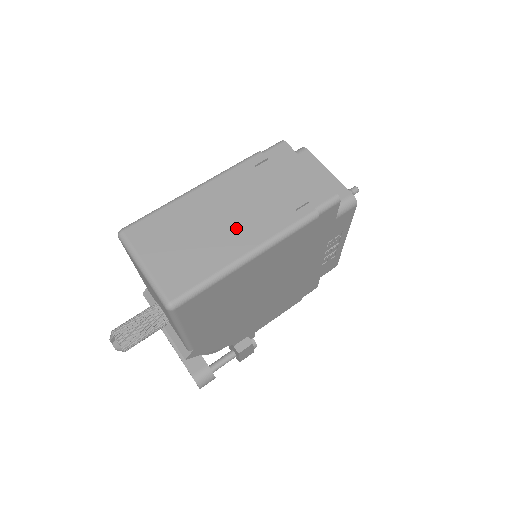
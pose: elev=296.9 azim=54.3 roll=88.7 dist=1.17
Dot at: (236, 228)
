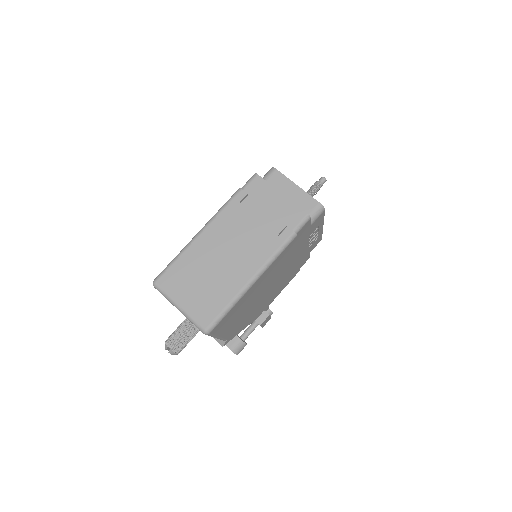
Dot at: (238, 261)
